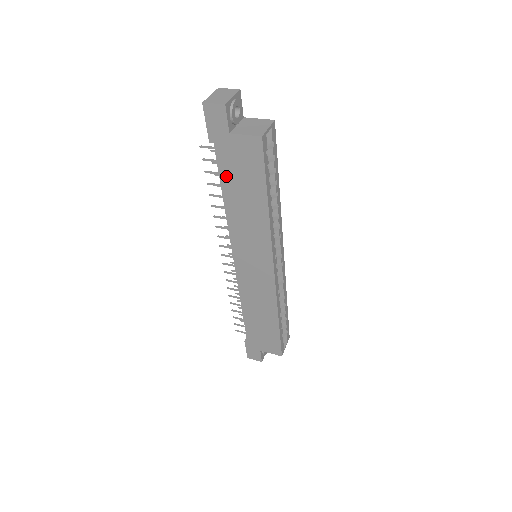
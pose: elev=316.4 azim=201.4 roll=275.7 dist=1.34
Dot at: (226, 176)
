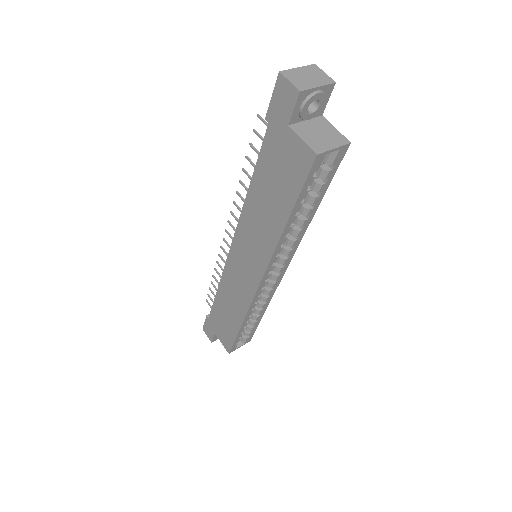
Dot at: (263, 165)
